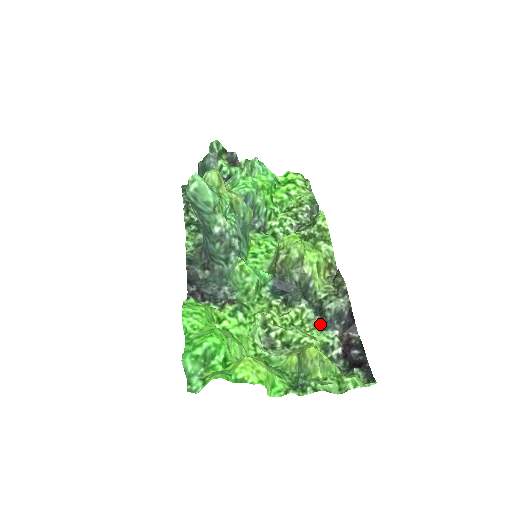
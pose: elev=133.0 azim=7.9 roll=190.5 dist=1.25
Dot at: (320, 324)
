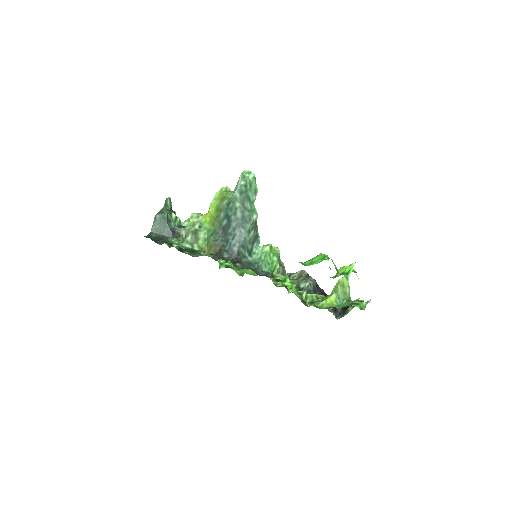
Dot at: occluded
